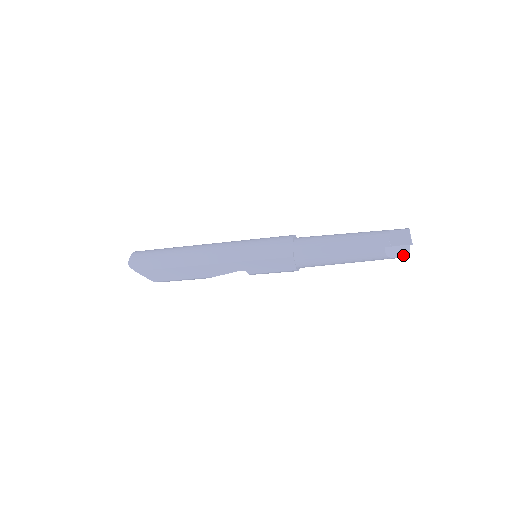
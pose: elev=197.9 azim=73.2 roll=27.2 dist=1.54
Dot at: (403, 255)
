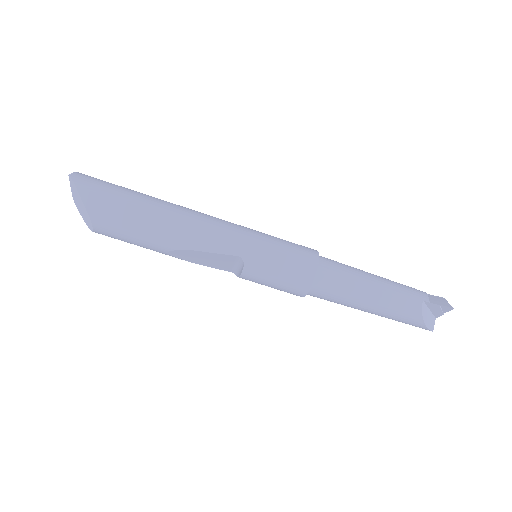
Dot at: (429, 328)
